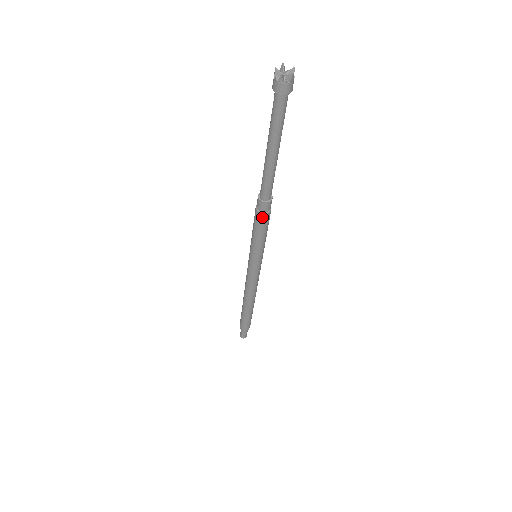
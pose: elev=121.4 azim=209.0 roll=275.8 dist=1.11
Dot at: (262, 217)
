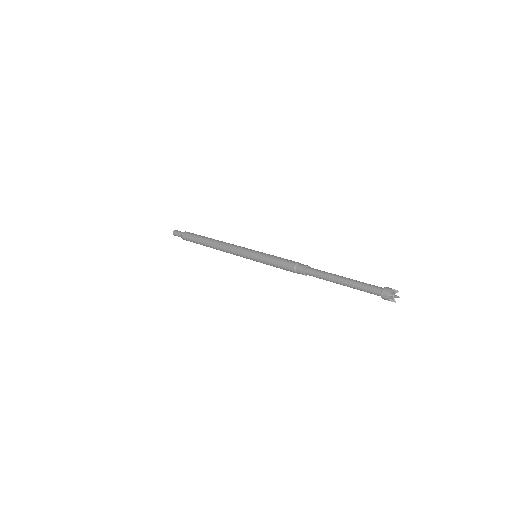
Dot at: (292, 271)
